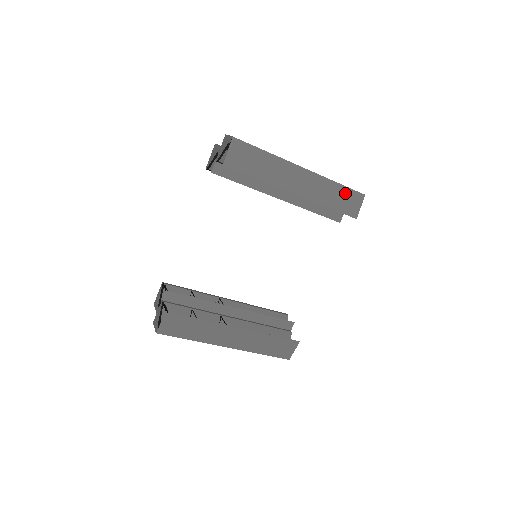
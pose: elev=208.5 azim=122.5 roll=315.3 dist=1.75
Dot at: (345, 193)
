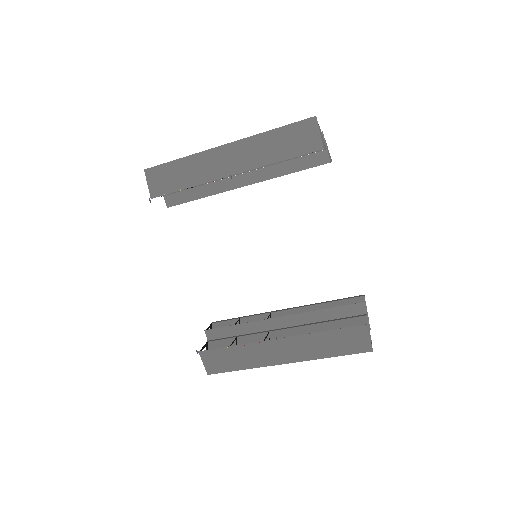
Dot at: (288, 133)
